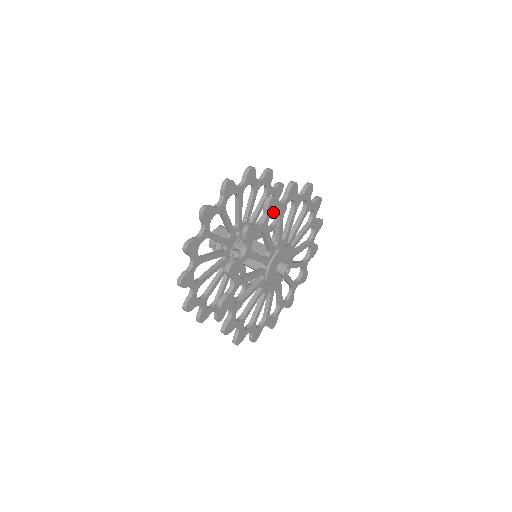
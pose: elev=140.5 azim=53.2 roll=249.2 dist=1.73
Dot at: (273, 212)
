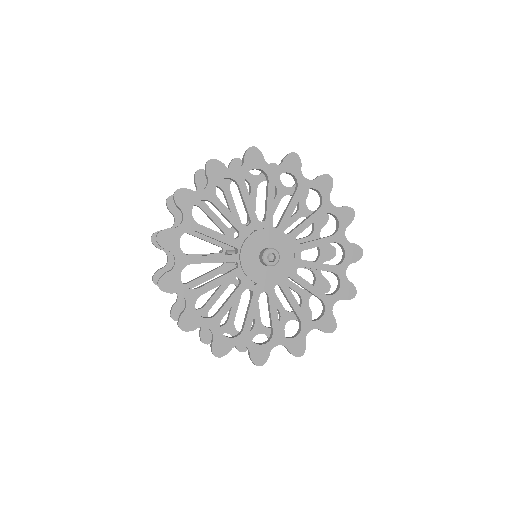
Dot at: (221, 178)
